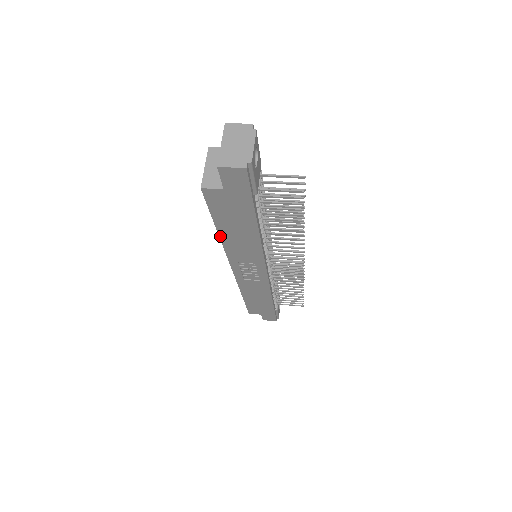
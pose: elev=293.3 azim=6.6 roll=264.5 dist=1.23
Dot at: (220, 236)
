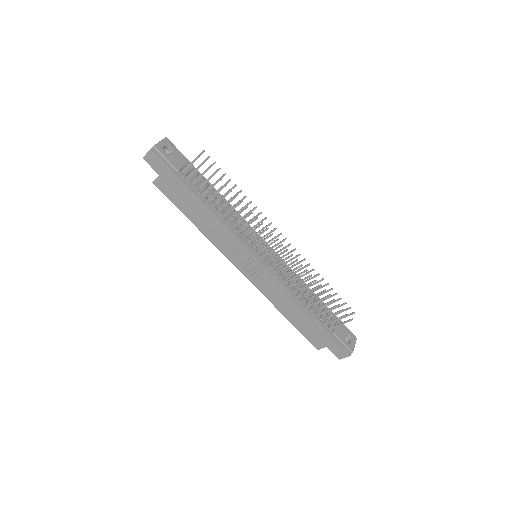
Dot at: (197, 227)
